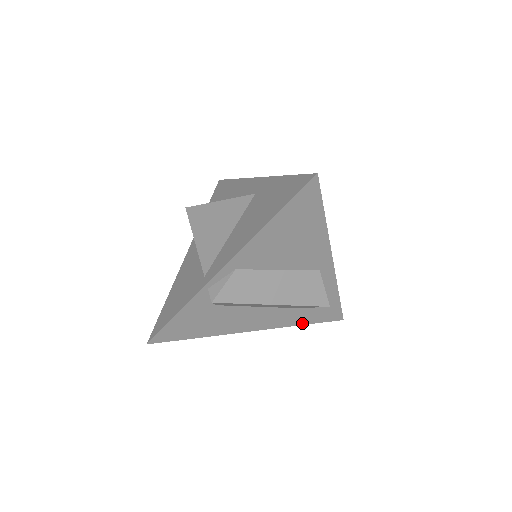
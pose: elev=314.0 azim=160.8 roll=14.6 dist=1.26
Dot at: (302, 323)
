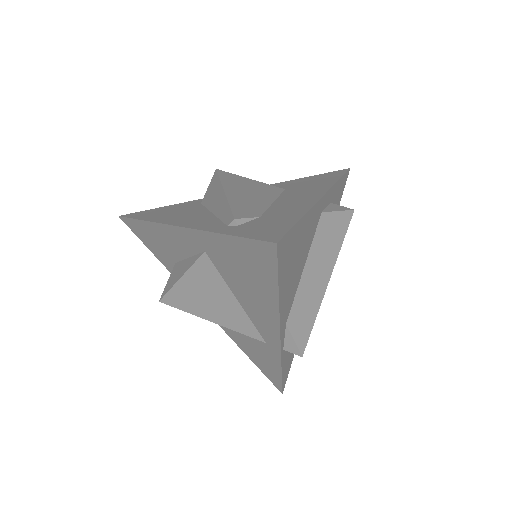
Dot at: occluded
